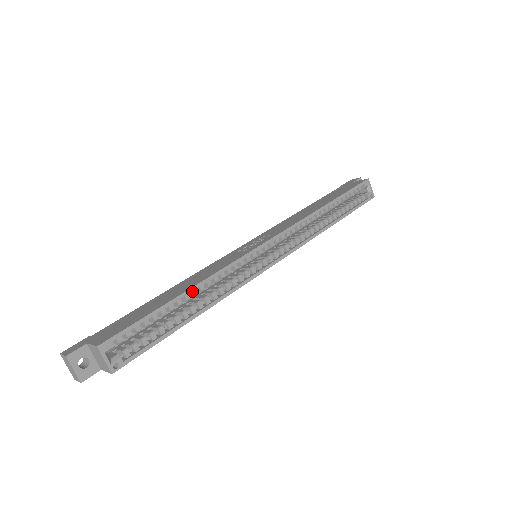
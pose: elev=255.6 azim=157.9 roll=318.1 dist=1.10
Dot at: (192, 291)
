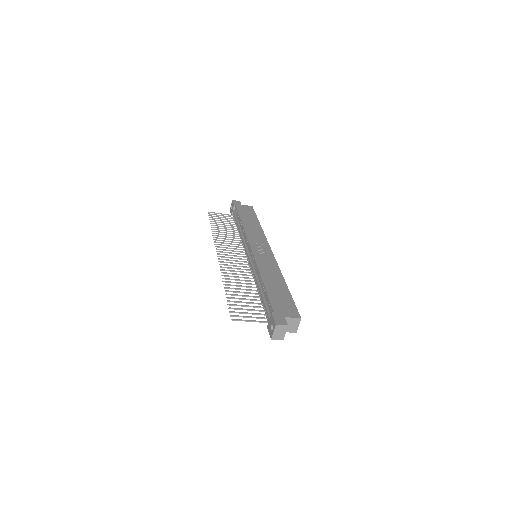
Dot at: occluded
